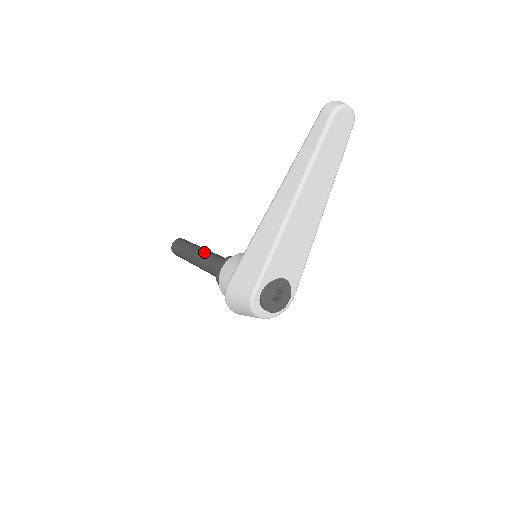
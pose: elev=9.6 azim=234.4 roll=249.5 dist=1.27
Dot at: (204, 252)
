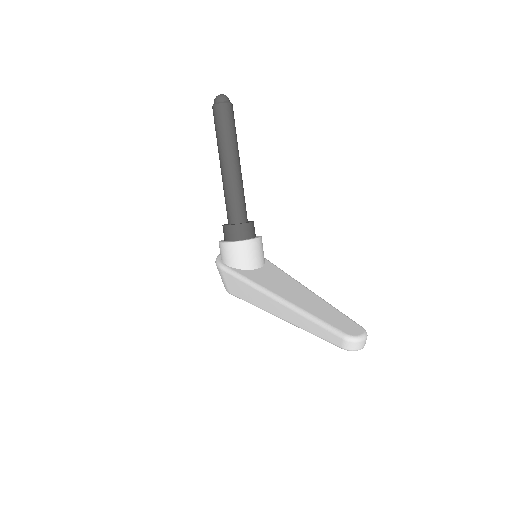
Dot at: (232, 176)
